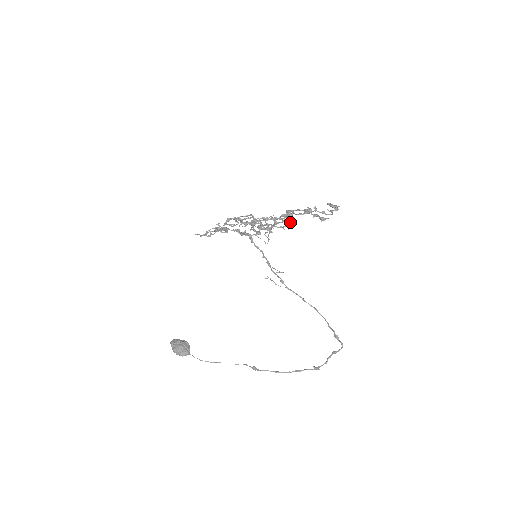
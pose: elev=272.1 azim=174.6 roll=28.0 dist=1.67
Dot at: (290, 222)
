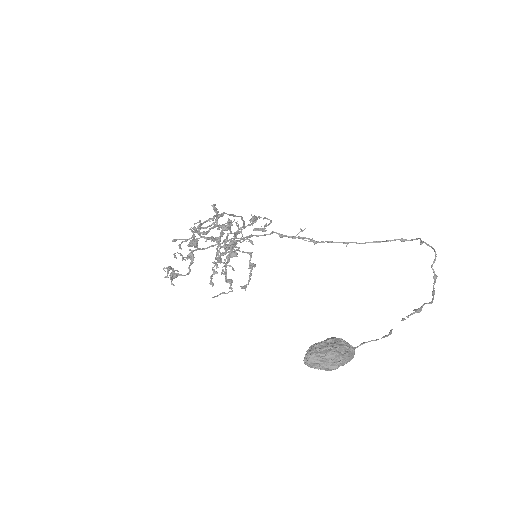
Dot at: (228, 279)
